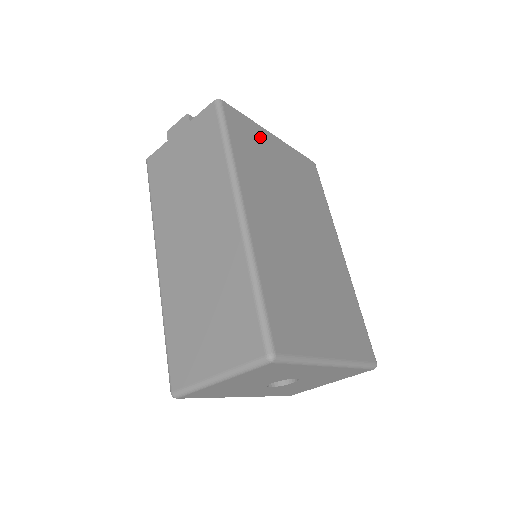
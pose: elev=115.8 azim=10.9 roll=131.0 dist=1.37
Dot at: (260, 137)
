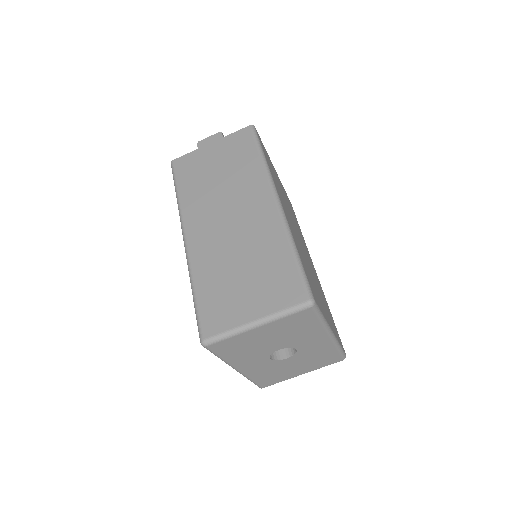
Dot at: occluded
